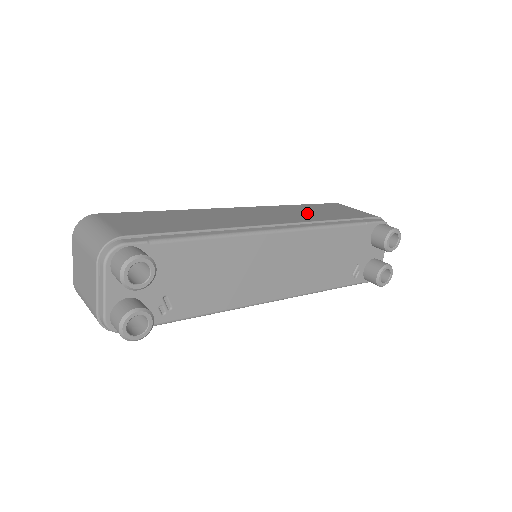
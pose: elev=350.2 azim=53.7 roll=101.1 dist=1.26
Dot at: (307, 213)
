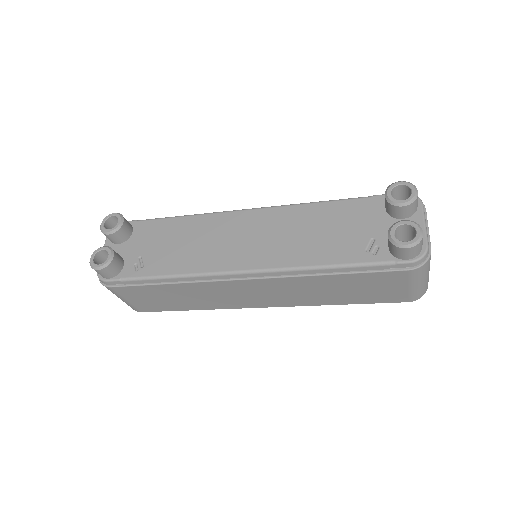
Dot at: occluded
